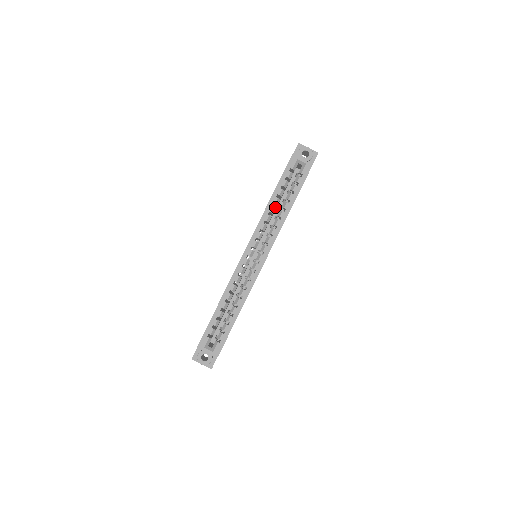
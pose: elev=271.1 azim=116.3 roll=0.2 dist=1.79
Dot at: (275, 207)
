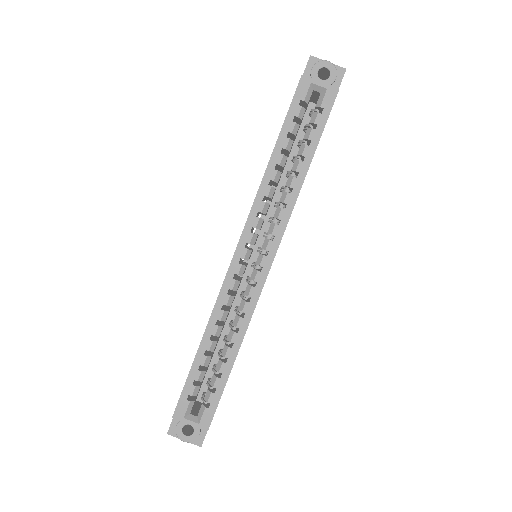
Dot at: (280, 171)
